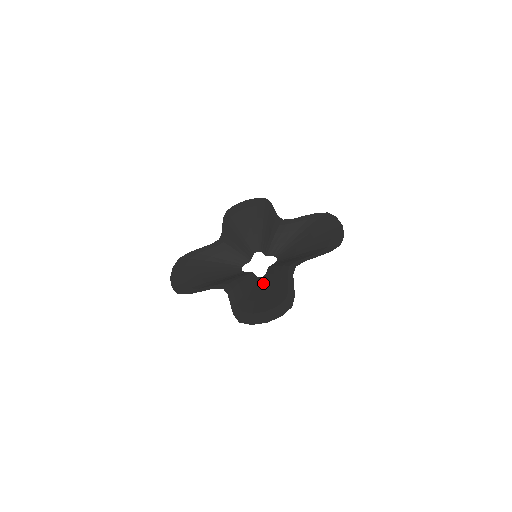
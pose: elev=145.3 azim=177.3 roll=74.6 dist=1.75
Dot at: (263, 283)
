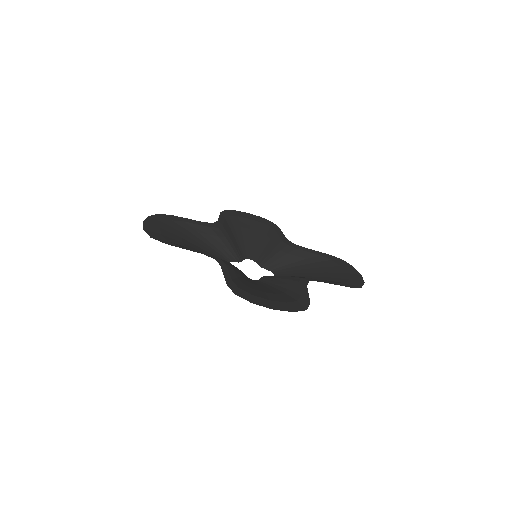
Dot at: (259, 283)
